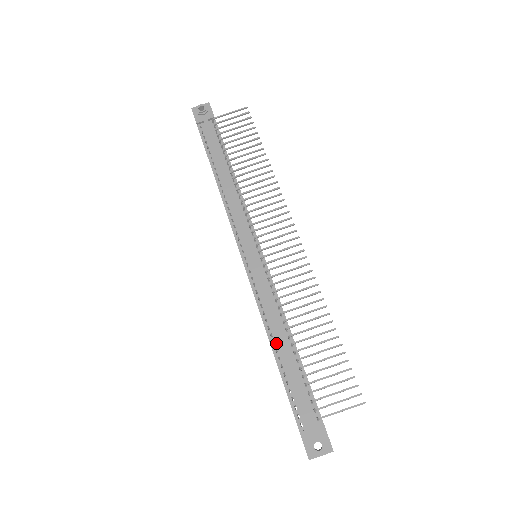
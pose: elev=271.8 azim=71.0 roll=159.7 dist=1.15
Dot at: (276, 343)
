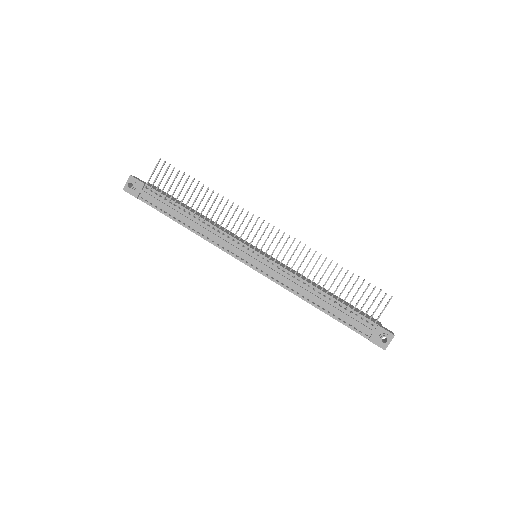
Dot at: (315, 302)
